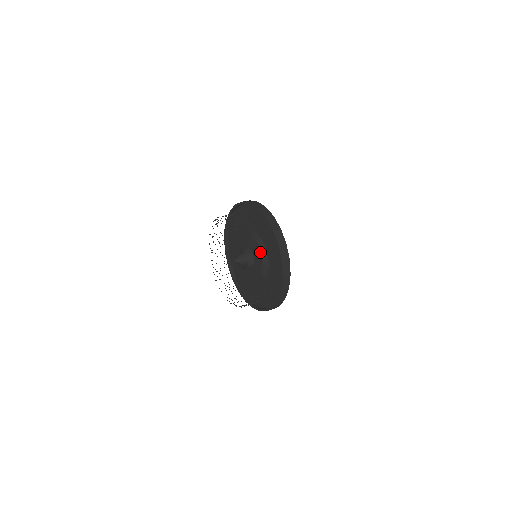
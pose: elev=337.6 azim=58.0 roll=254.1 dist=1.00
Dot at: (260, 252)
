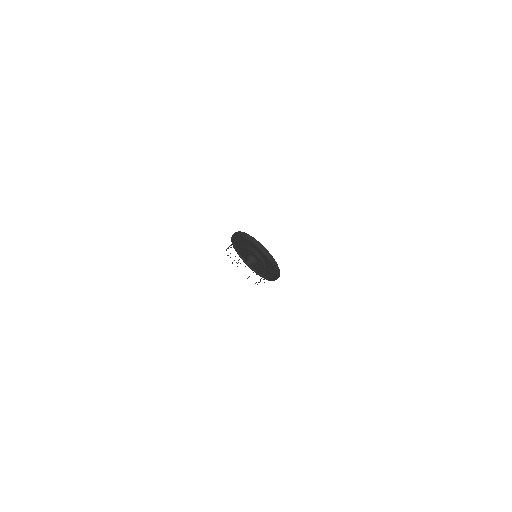
Dot at: (257, 256)
